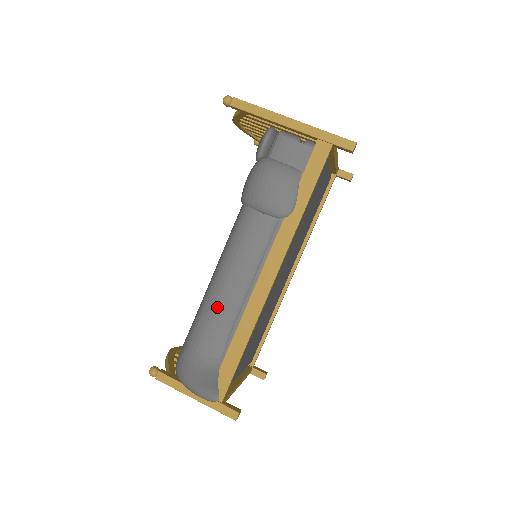
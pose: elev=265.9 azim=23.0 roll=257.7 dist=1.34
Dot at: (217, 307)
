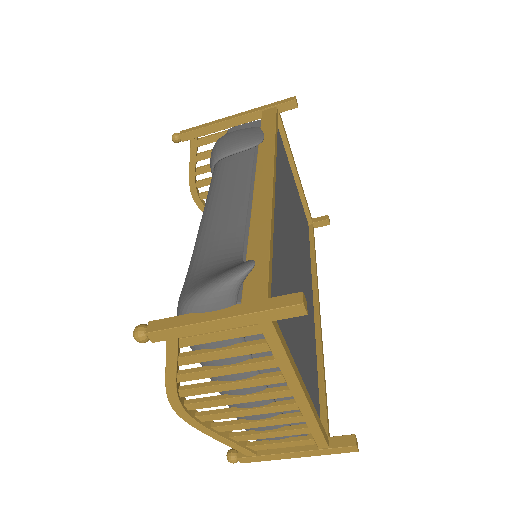
Dot at: (215, 225)
